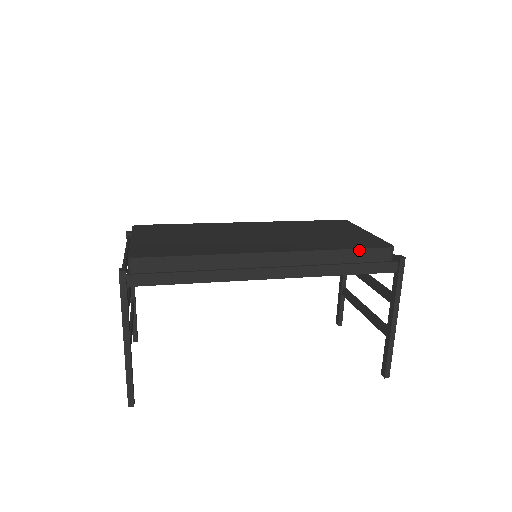
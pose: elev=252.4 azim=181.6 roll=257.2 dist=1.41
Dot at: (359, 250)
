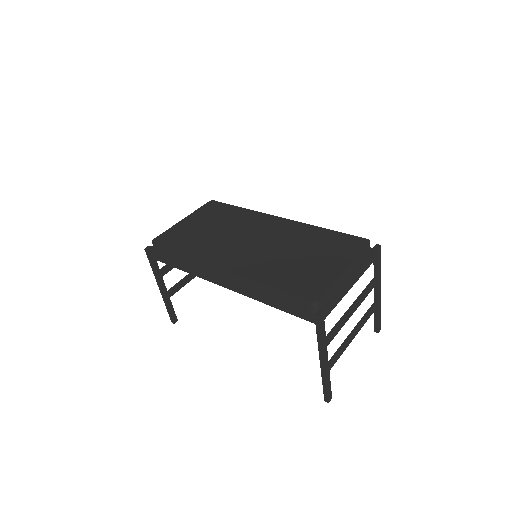
Dot at: (283, 292)
